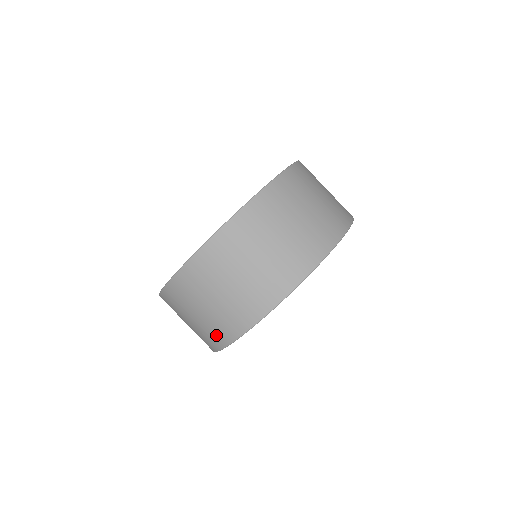
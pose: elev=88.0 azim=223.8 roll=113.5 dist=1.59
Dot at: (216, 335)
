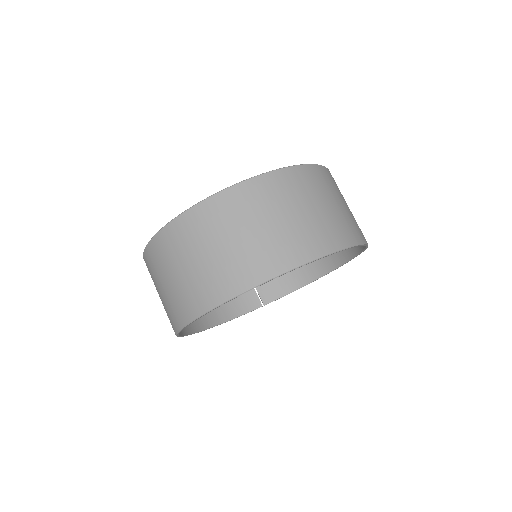
Dot at: (172, 316)
